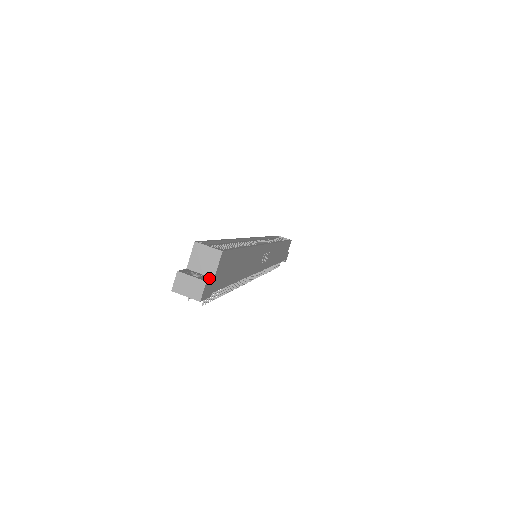
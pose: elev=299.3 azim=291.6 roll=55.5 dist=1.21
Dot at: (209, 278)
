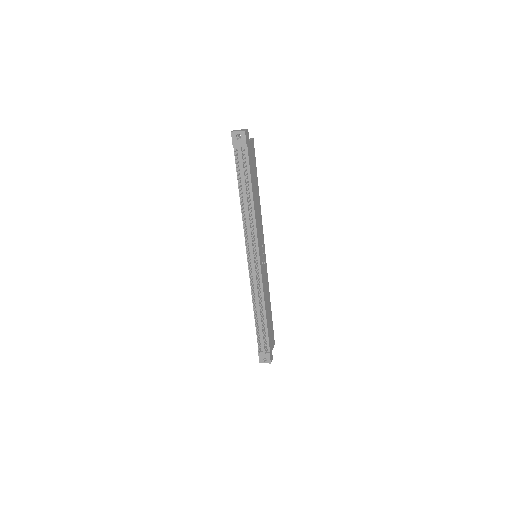
Dot at: (248, 138)
